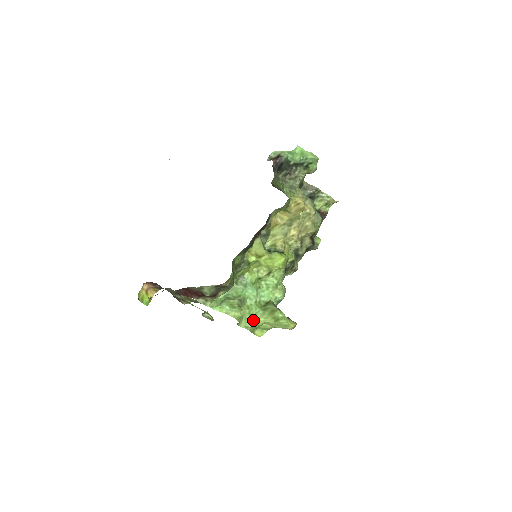
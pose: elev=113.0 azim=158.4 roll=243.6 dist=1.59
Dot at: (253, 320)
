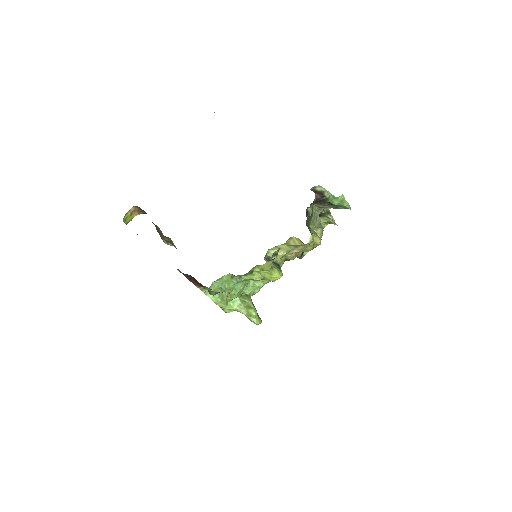
Dot at: (230, 305)
